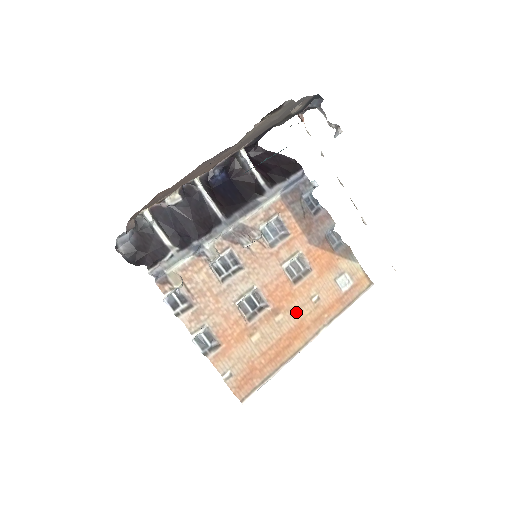
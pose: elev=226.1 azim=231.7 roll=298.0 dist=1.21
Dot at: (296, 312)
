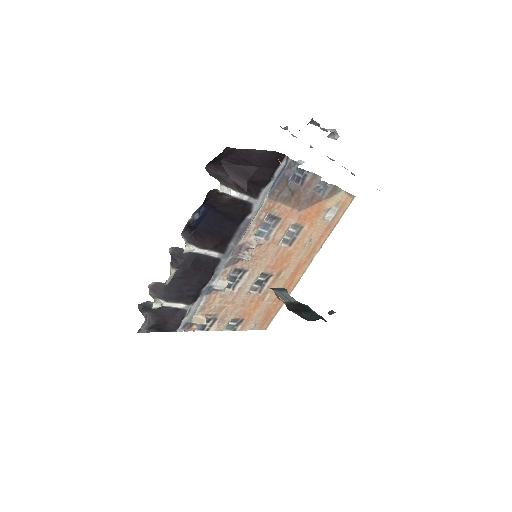
Dot at: (294, 262)
